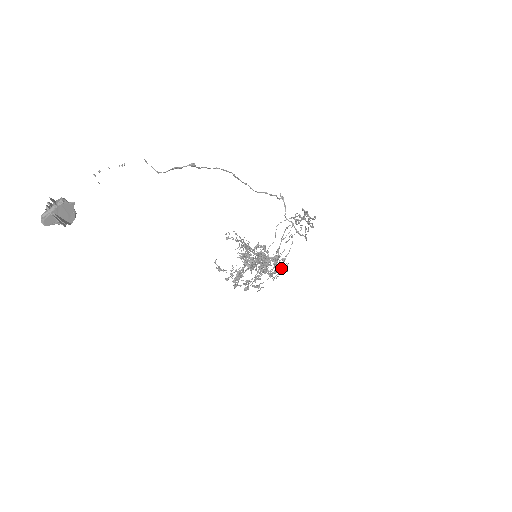
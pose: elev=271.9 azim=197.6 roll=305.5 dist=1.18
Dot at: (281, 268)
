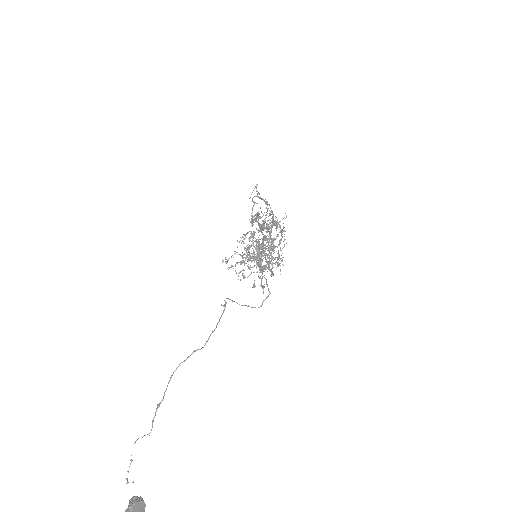
Dot at: occluded
